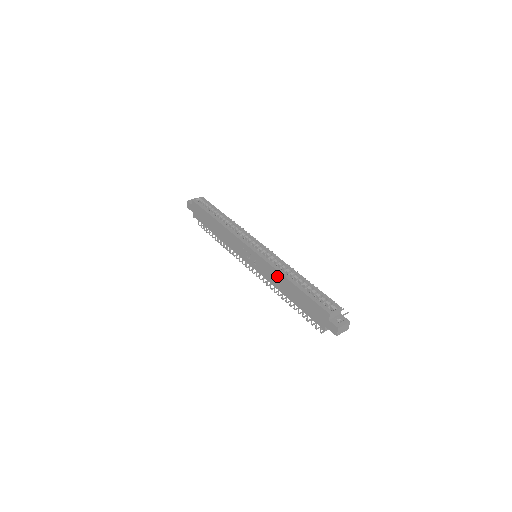
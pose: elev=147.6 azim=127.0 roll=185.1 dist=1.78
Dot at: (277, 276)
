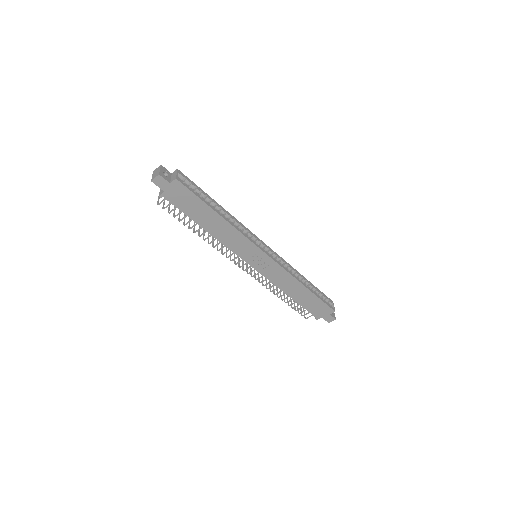
Dot at: (291, 282)
